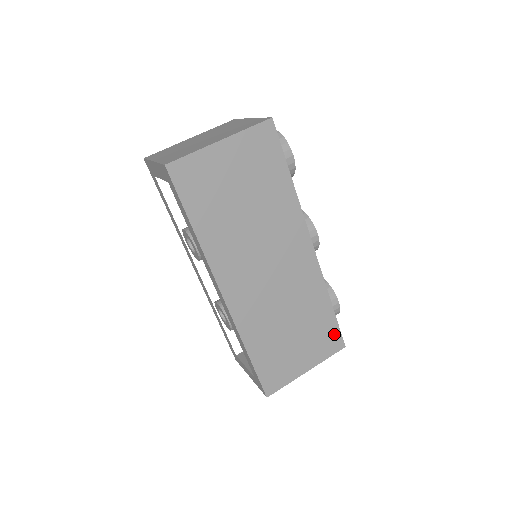
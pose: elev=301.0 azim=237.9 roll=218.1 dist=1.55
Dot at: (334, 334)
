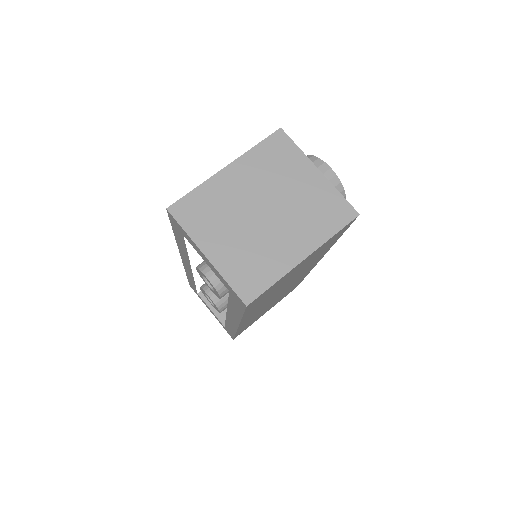
Dot at: (295, 287)
